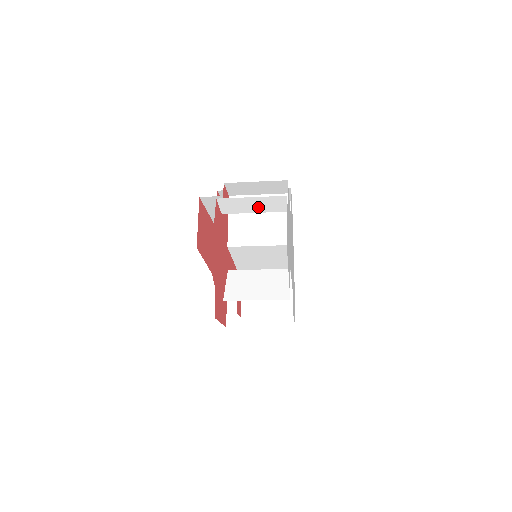
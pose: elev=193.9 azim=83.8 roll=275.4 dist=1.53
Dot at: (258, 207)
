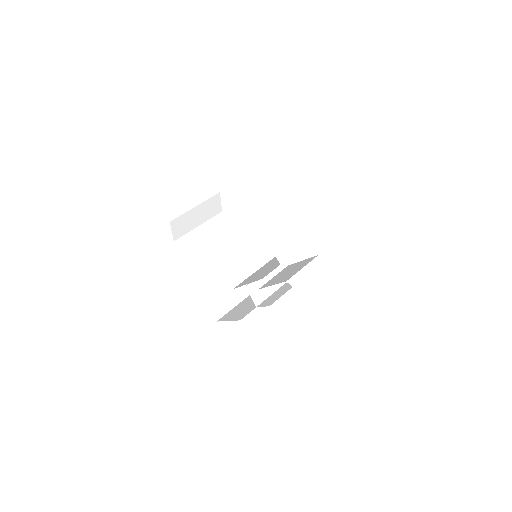
Dot at: occluded
